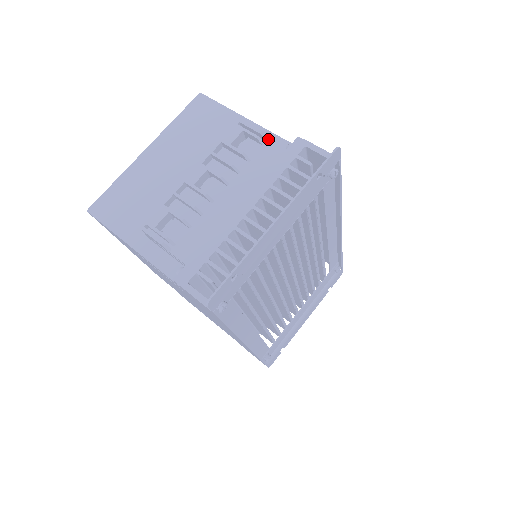
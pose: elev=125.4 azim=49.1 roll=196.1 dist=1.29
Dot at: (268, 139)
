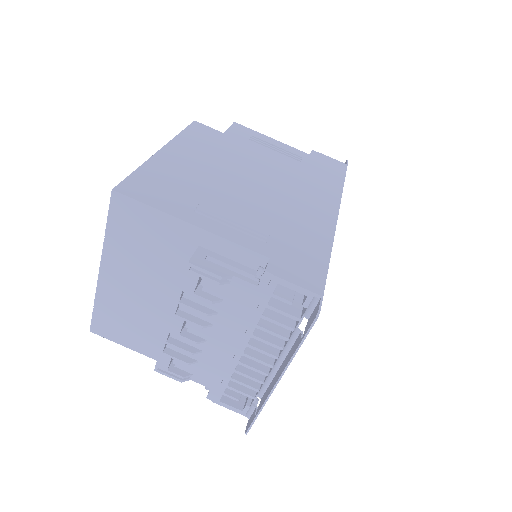
Dot at: (231, 276)
